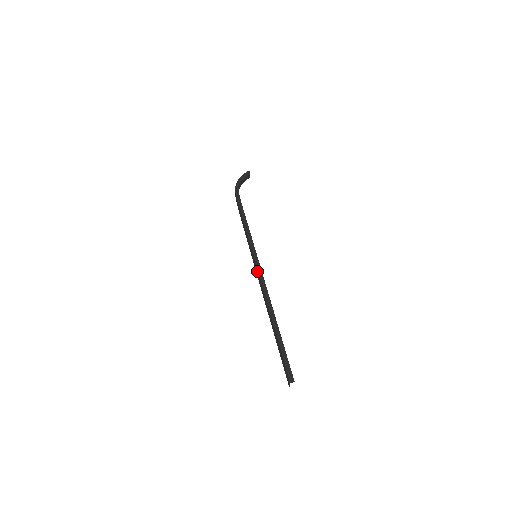
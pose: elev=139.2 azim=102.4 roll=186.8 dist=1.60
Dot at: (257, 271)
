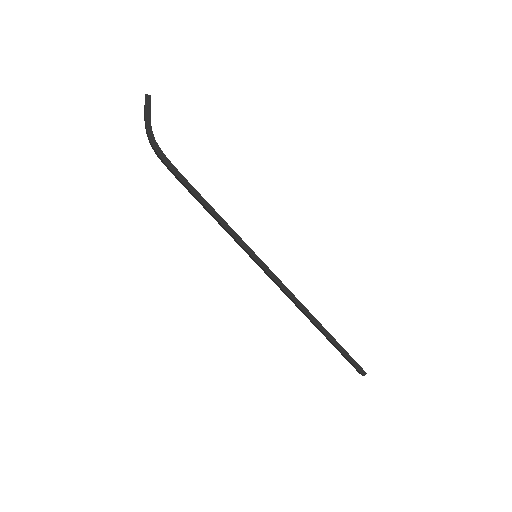
Dot at: (271, 279)
